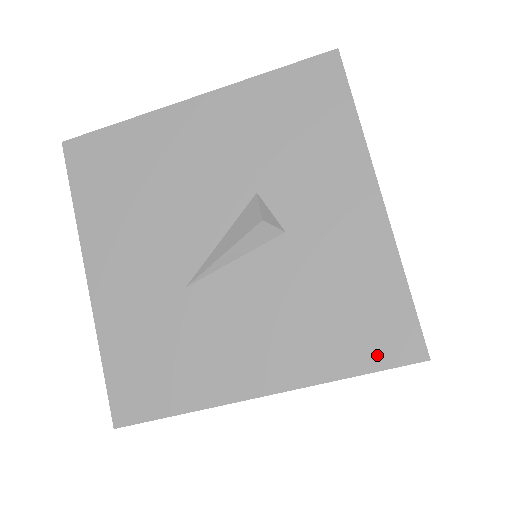
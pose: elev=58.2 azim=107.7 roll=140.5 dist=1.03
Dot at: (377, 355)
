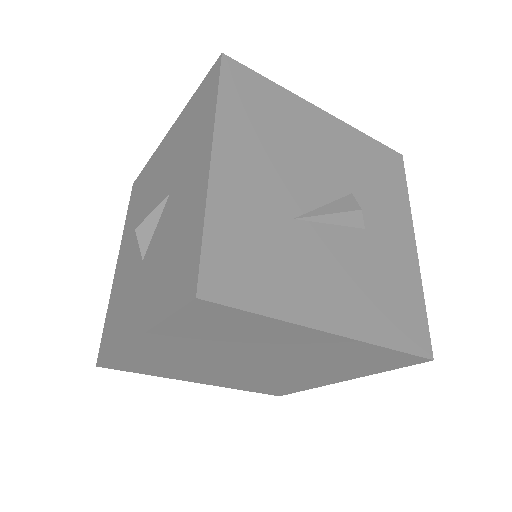
Dot at: (407, 341)
